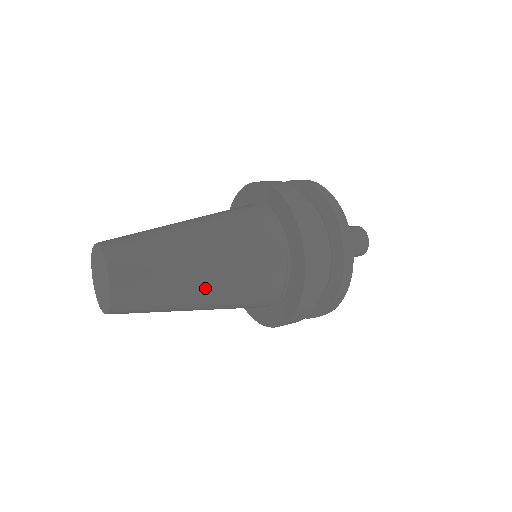
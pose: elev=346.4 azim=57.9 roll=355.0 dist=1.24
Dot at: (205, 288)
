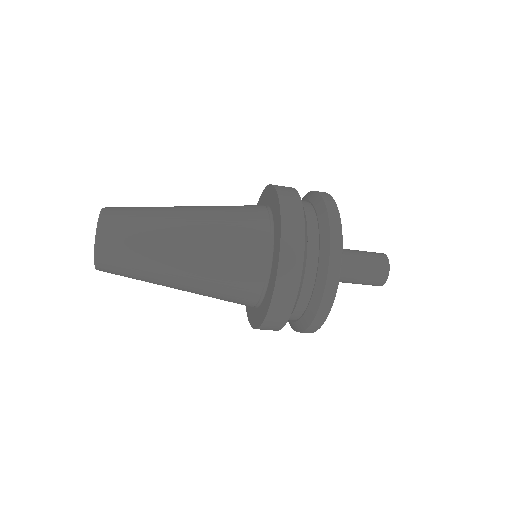
Dot at: (185, 235)
